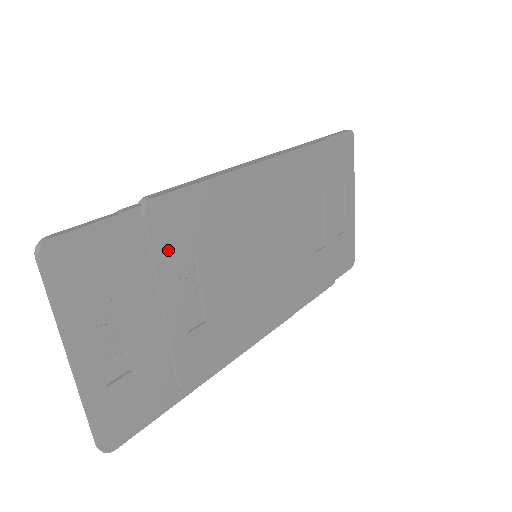
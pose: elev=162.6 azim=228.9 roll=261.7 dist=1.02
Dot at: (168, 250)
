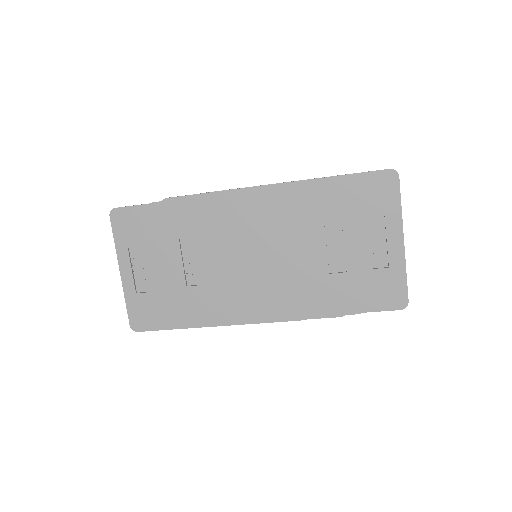
Dot at: (175, 230)
